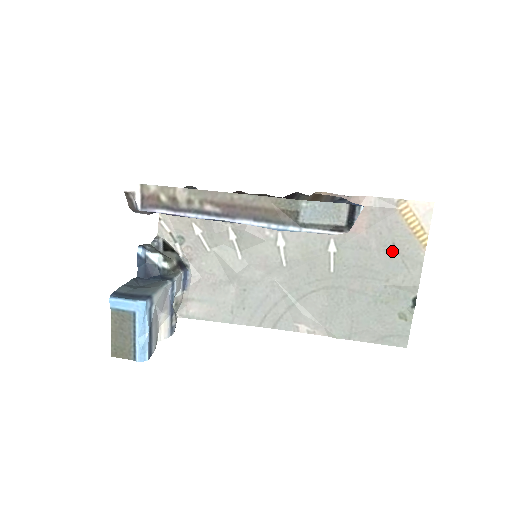
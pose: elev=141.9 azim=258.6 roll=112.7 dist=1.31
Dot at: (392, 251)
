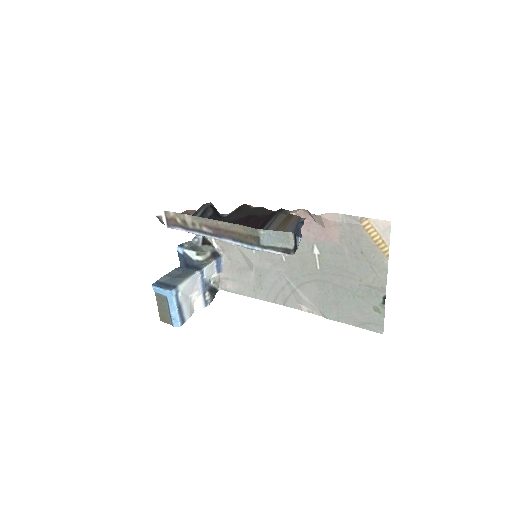
Dot at: (361, 258)
